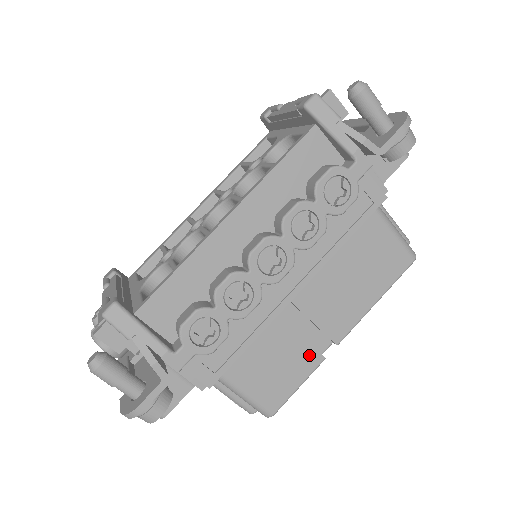
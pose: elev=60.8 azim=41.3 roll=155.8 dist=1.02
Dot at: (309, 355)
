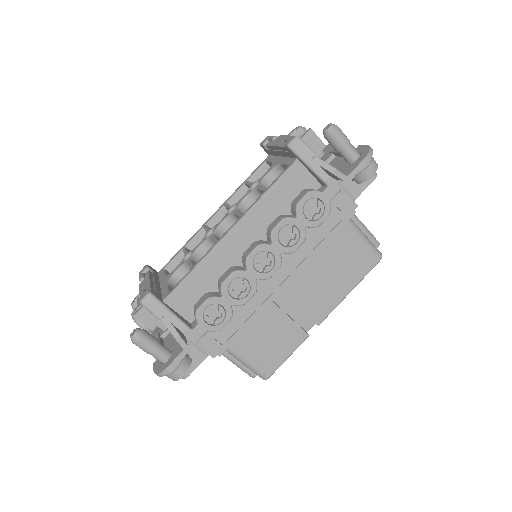
Dot at: (296, 333)
